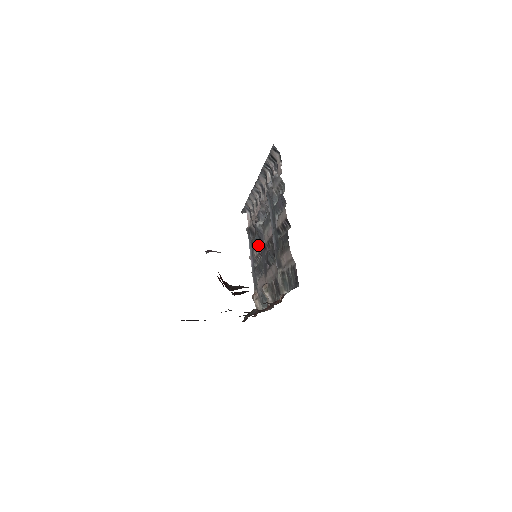
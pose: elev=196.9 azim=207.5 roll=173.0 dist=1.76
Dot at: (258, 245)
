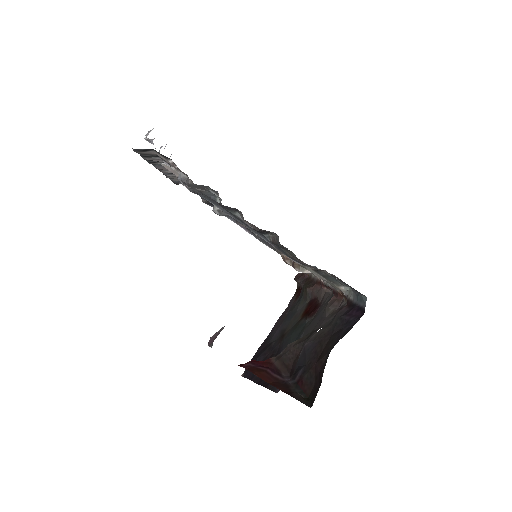
Dot at: occluded
